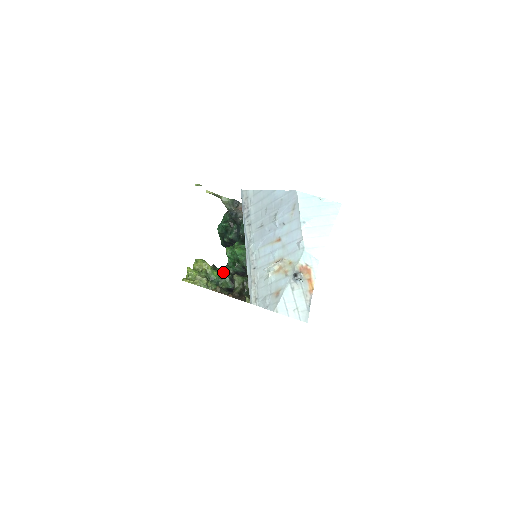
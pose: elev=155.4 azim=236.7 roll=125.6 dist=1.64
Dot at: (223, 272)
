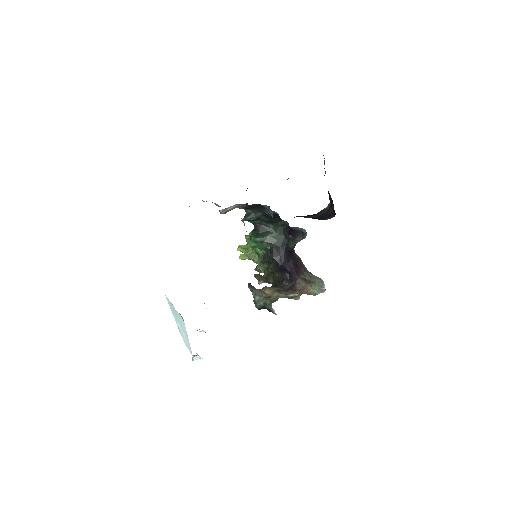
Dot at: occluded
